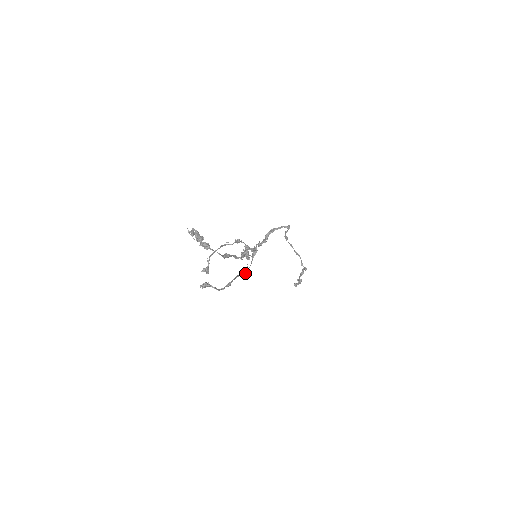
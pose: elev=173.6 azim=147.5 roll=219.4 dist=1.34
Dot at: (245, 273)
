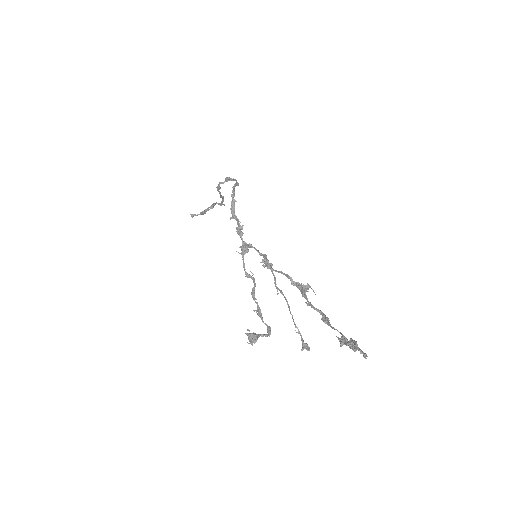
Dot at: (255, 284)
